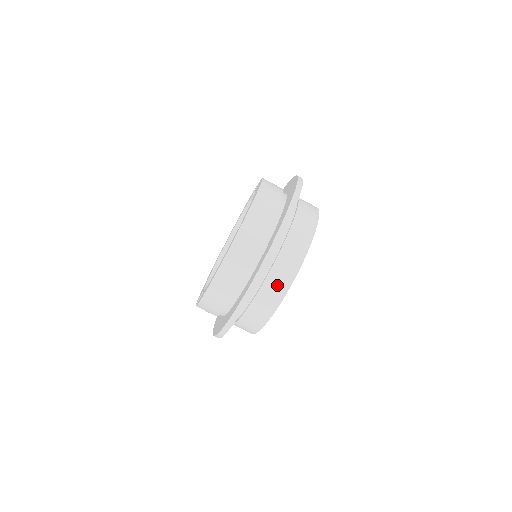
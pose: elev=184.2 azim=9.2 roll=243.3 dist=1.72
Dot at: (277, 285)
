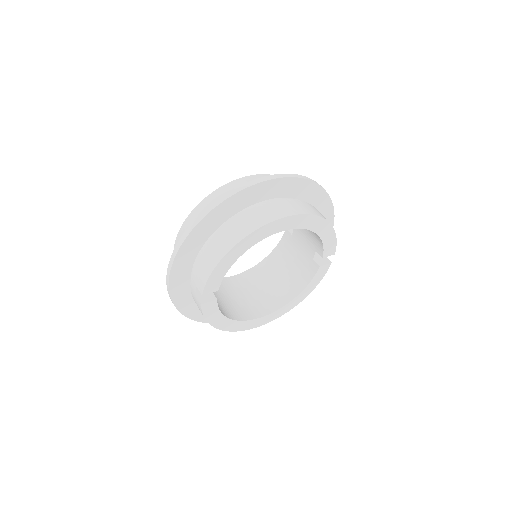
Dot at: (256, 218)
